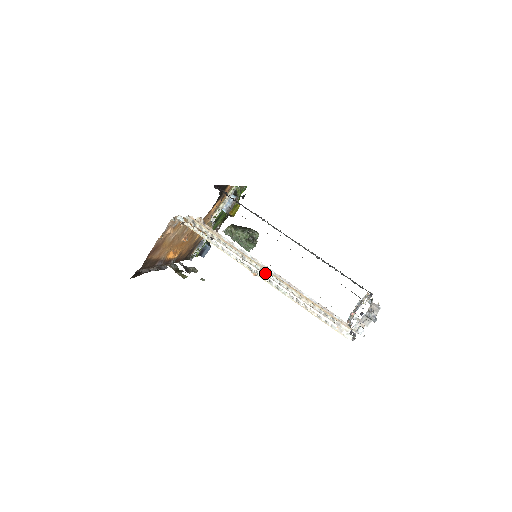
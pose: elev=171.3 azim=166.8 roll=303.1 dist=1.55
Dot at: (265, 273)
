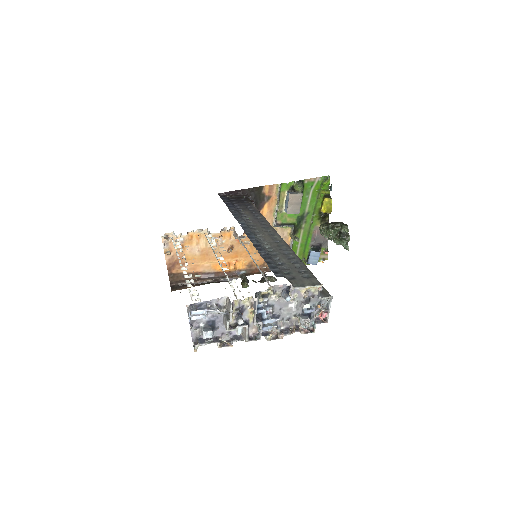
Dot at: occluded
